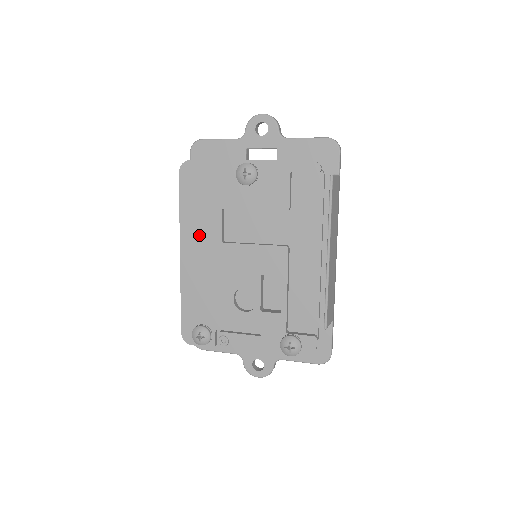
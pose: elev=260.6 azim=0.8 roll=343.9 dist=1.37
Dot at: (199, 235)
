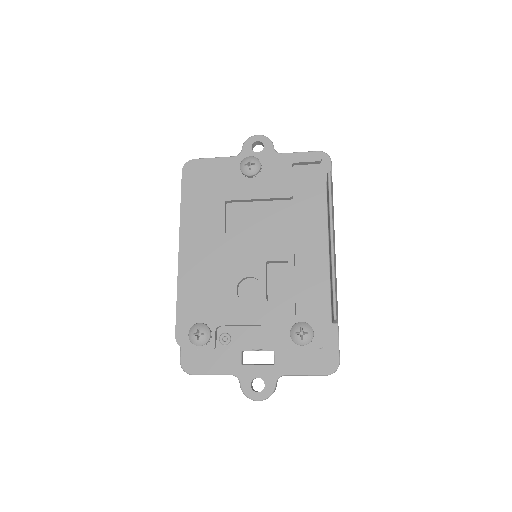
Dot at: (200, 228)
